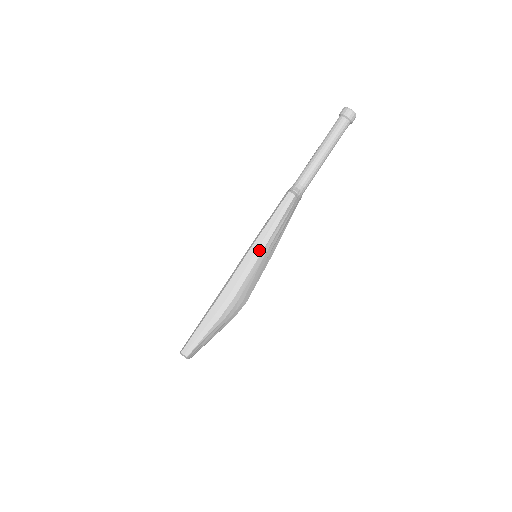
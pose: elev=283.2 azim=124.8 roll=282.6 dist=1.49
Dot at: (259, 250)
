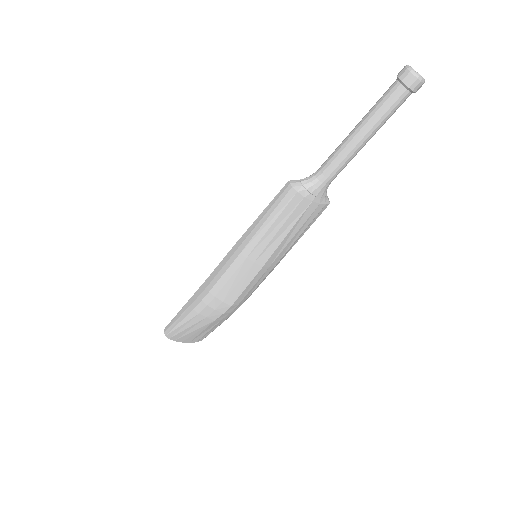
Dot at: (242, 246)
